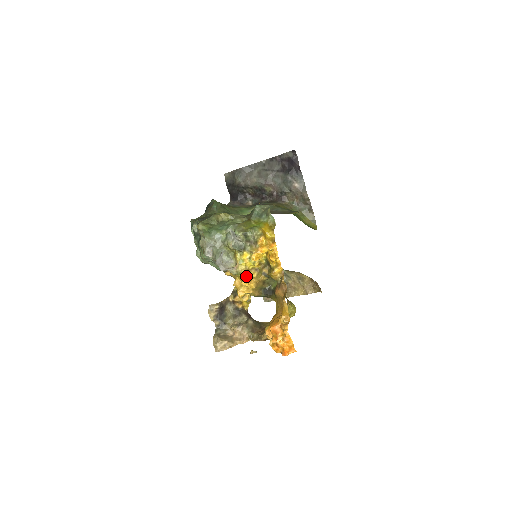
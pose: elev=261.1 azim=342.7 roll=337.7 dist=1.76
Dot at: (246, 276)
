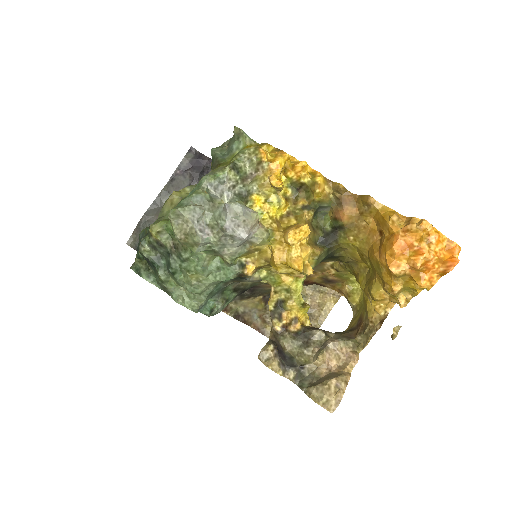
Dot at: (283, 230)
